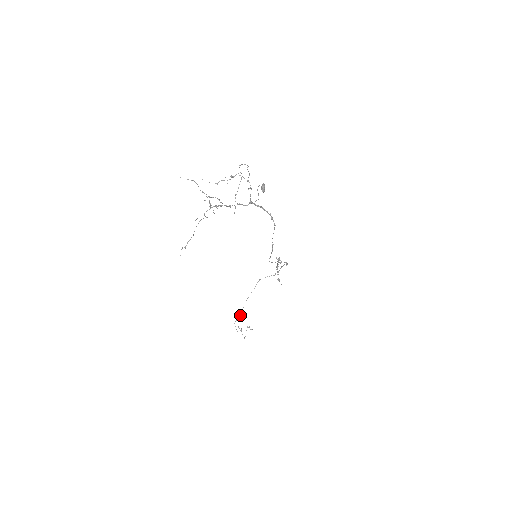
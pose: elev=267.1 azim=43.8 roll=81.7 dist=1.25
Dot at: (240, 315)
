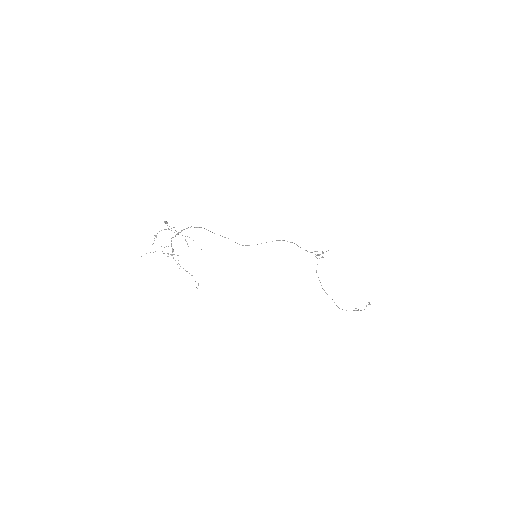
Dot at: occluded
